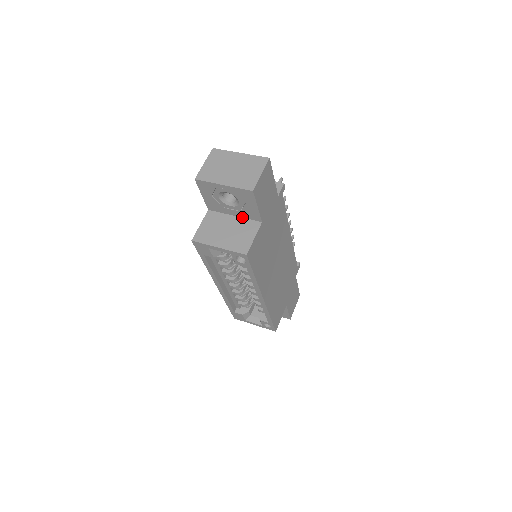
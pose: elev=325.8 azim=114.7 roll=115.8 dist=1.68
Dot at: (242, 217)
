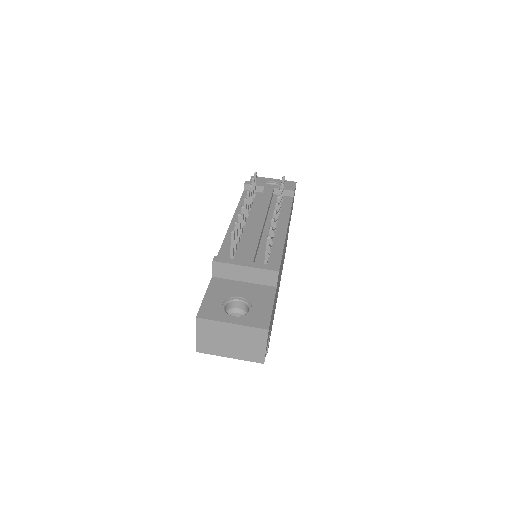
Dot at: occluded
